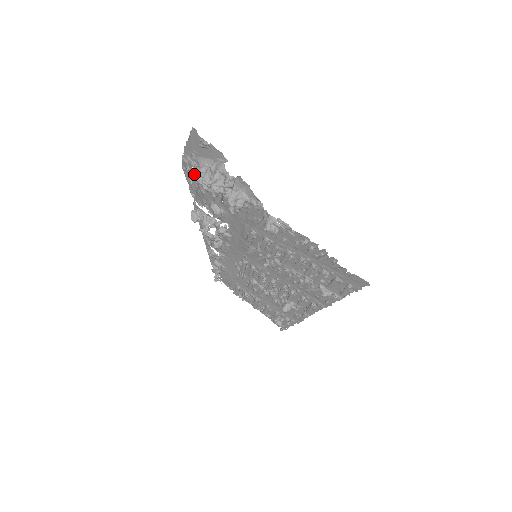
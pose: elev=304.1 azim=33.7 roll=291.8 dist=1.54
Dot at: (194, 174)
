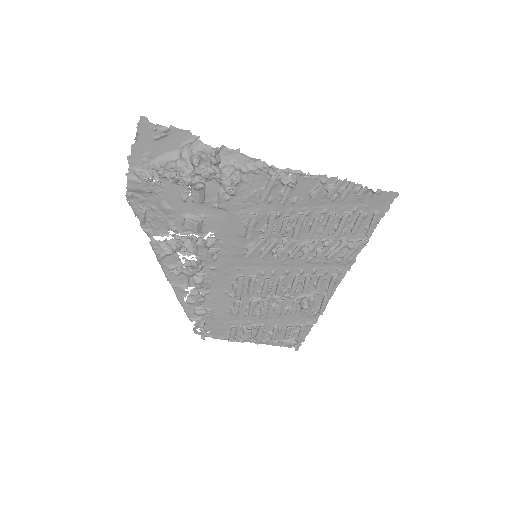
Dot at: (164, 174)
